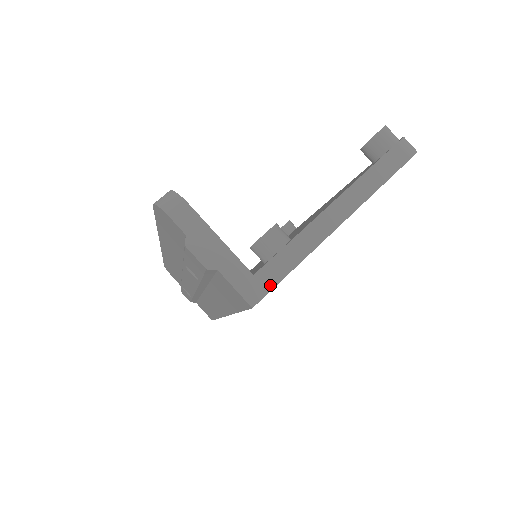
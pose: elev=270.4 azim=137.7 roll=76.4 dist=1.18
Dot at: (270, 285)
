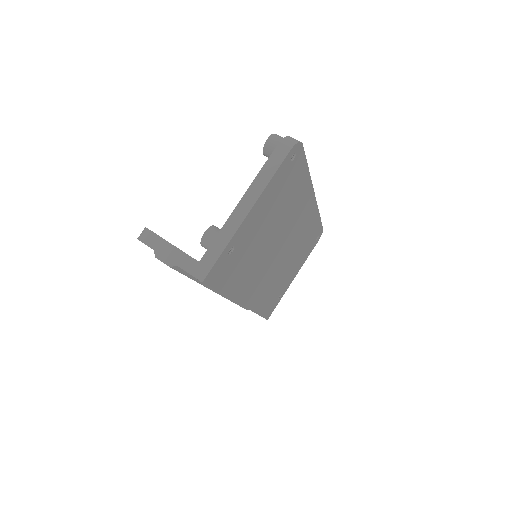
Dot at: (211, 265)
